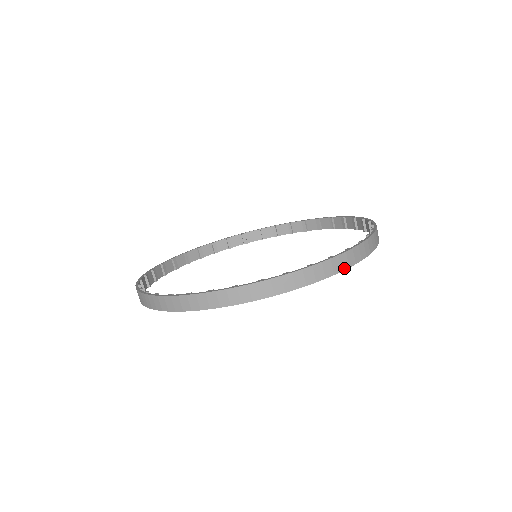
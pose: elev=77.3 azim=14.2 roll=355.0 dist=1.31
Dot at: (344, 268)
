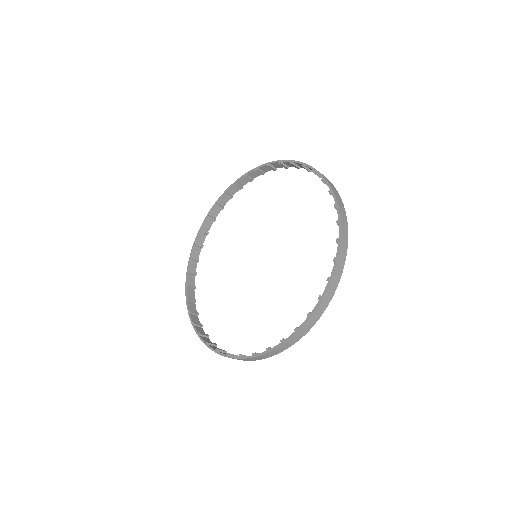
Dot at: (282, 351)
